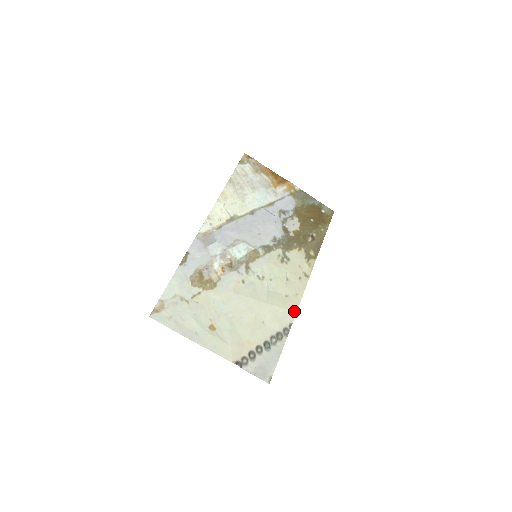
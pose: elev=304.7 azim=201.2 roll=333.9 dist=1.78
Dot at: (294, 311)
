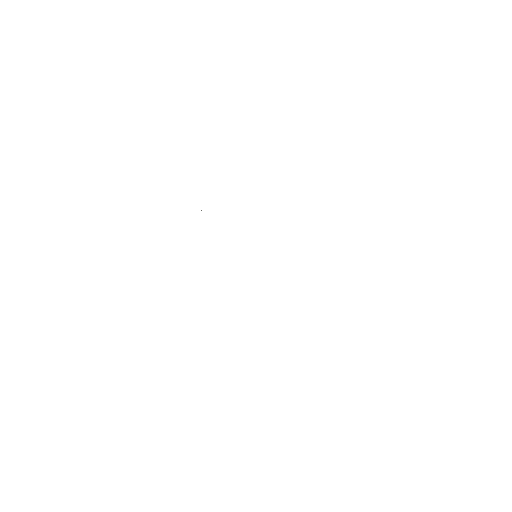
Dot at: occluded
